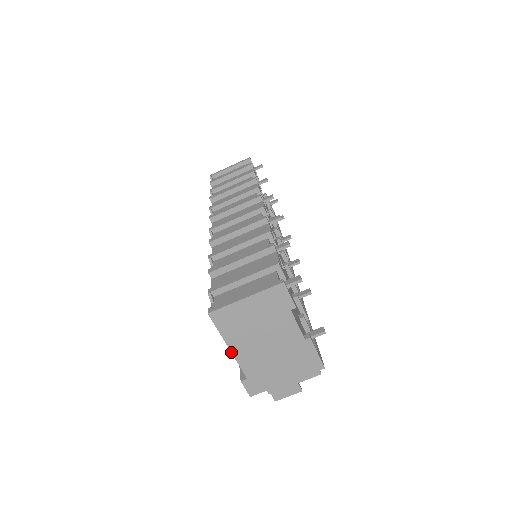
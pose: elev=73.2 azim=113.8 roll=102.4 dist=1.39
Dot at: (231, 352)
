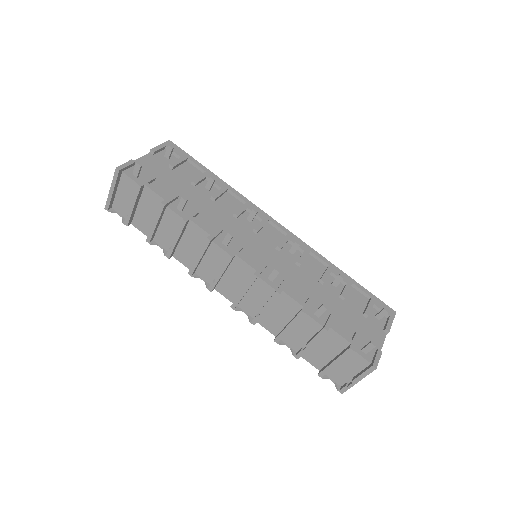
Dot at: occluded
